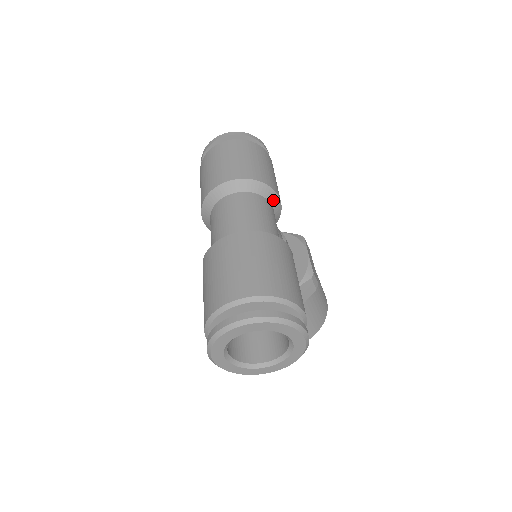
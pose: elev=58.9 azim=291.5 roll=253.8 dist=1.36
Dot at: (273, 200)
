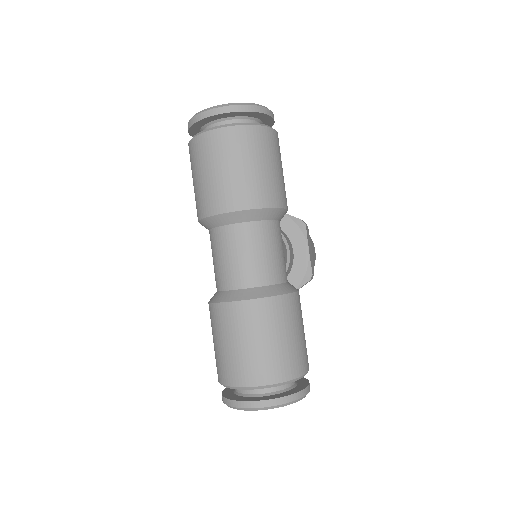
Dot at: (281, 216)
